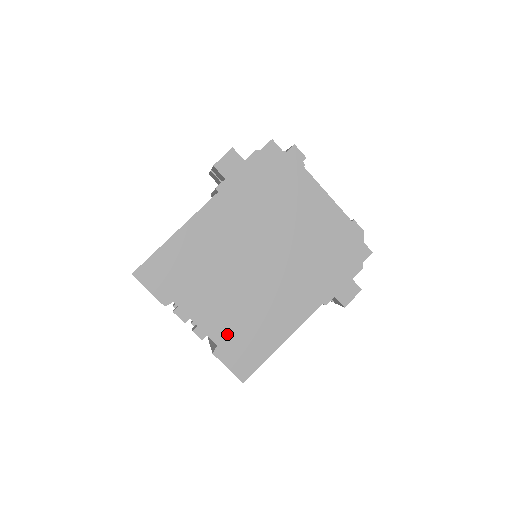
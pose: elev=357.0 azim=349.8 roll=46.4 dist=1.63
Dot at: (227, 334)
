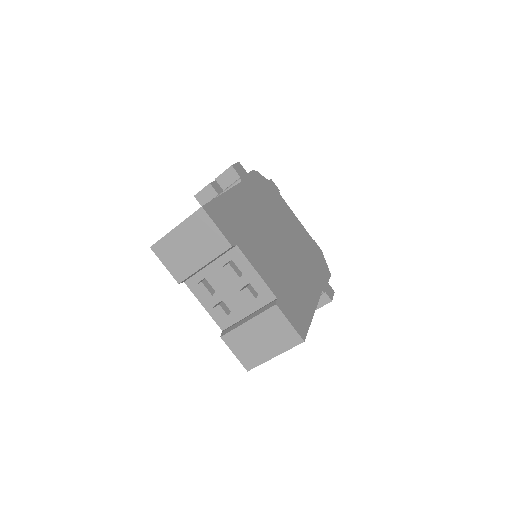
Dot at: (280, 290)
